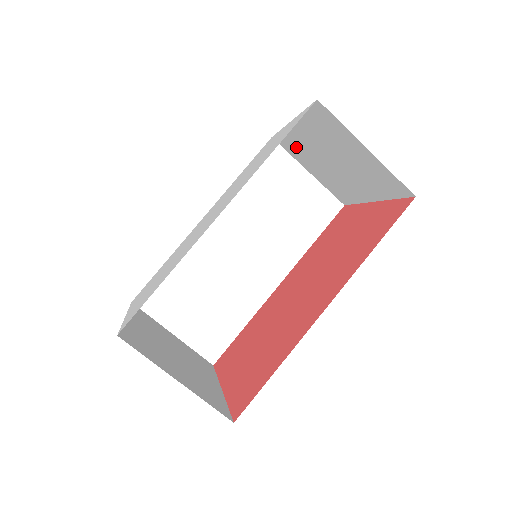
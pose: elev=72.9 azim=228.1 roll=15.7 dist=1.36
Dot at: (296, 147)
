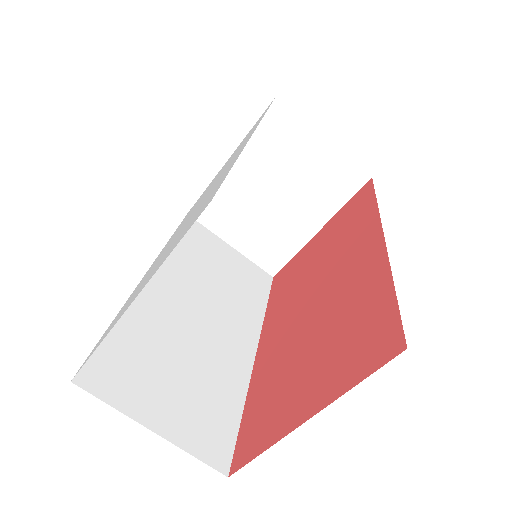
Dot at: (223, 206)
